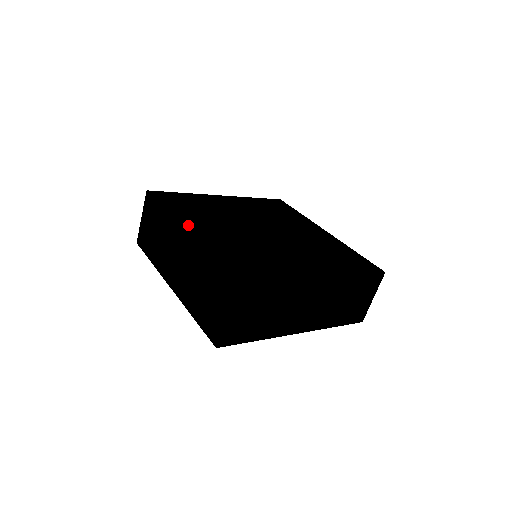
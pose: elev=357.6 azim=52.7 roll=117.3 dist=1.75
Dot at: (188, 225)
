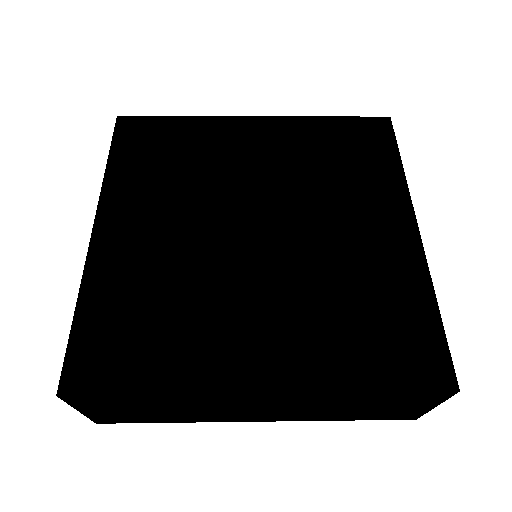
Dot at: (110, 215)
